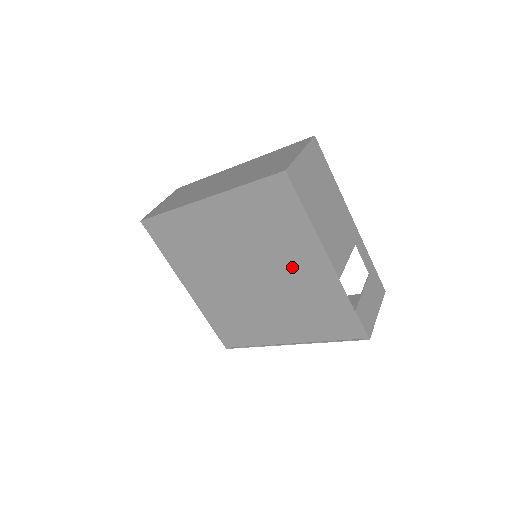
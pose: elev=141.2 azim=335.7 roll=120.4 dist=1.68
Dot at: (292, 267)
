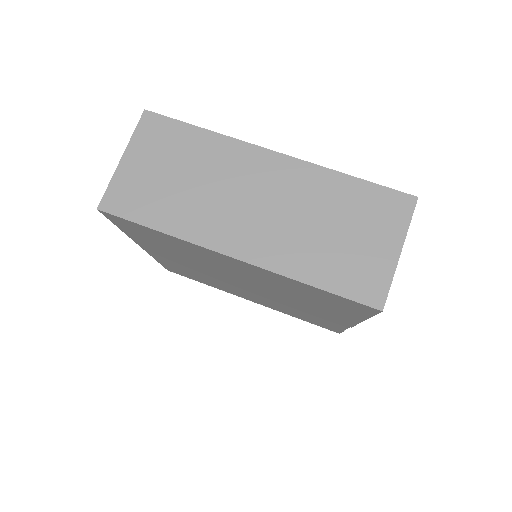
Dot at: (307, 307)
